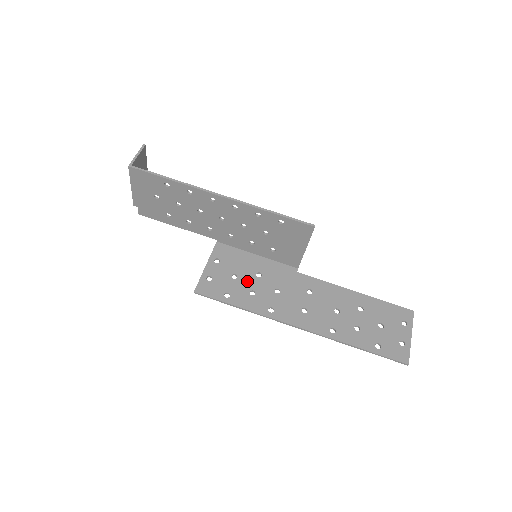
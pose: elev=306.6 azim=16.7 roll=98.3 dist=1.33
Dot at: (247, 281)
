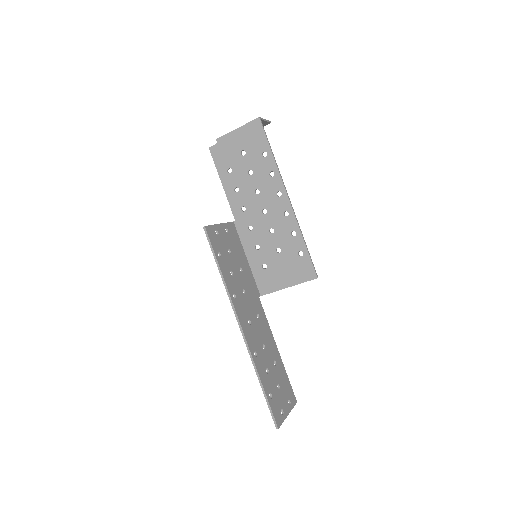
Dot at: (234, 263)
